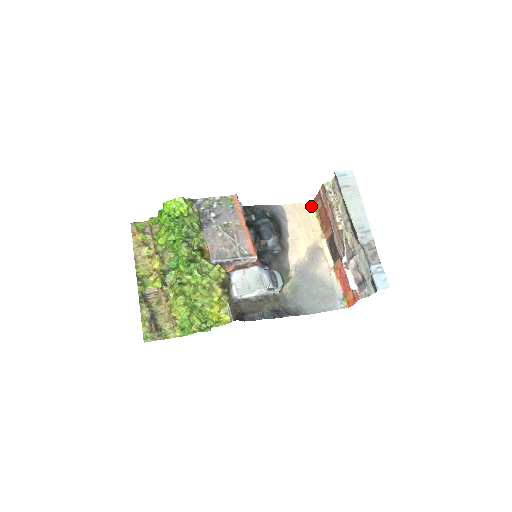
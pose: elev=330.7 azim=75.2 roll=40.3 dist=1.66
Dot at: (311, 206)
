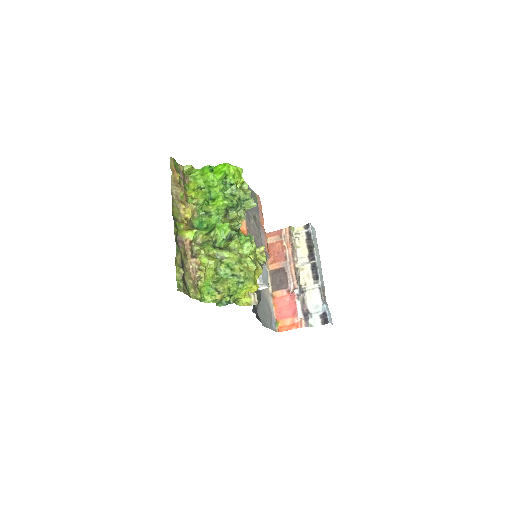
Dot at: occluded
